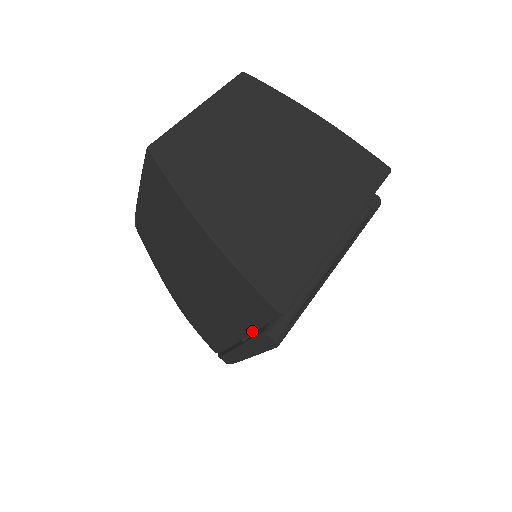
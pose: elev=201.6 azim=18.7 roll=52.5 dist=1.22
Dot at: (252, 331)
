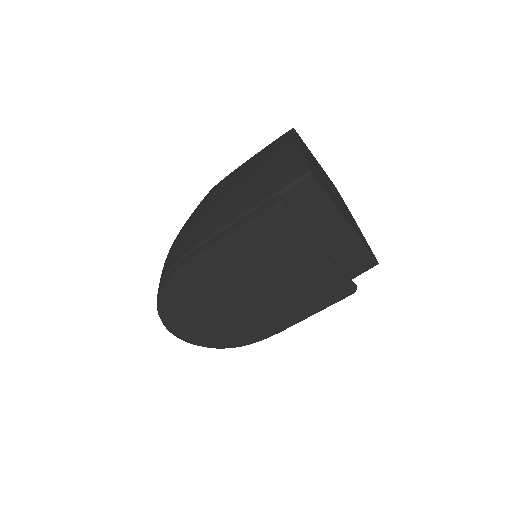
Dot at: (262, 202)
